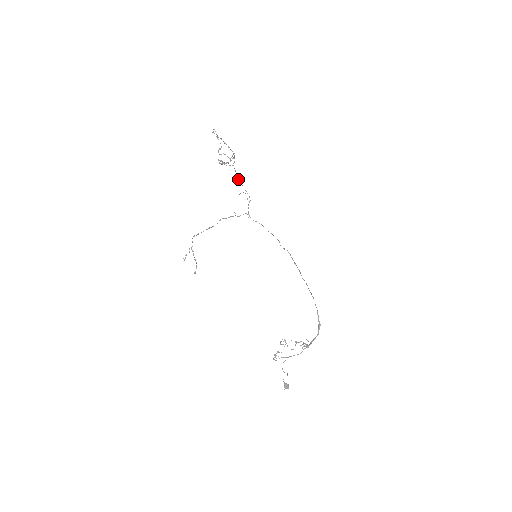
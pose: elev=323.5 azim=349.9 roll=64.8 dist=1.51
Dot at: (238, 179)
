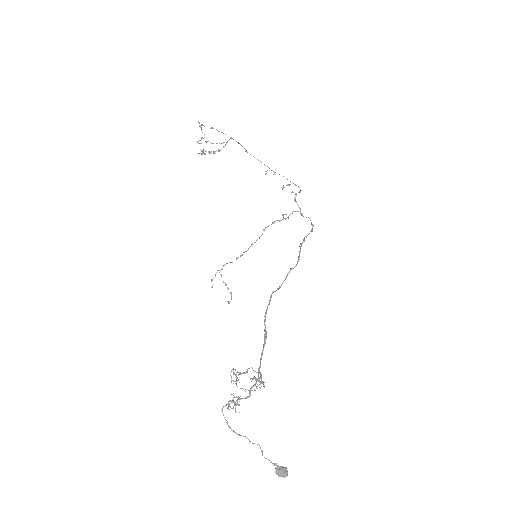
Dot at: (269, 170)
